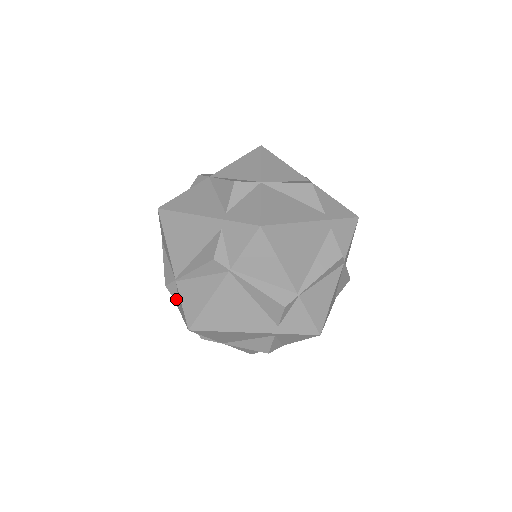
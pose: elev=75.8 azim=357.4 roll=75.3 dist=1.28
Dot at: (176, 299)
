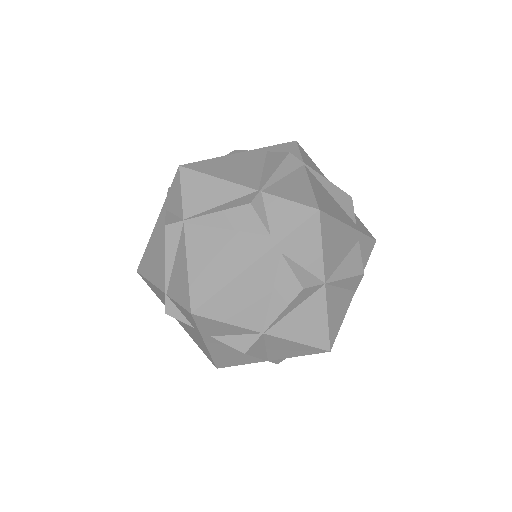
Dot at: (265, 222)
